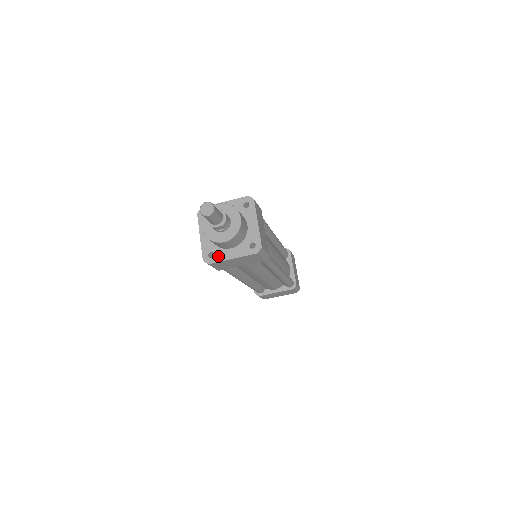
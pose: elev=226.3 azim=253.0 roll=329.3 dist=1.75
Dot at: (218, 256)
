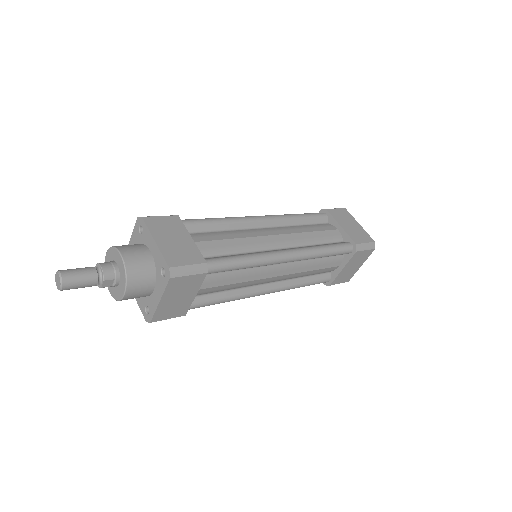
Dot at: (151, 307)
